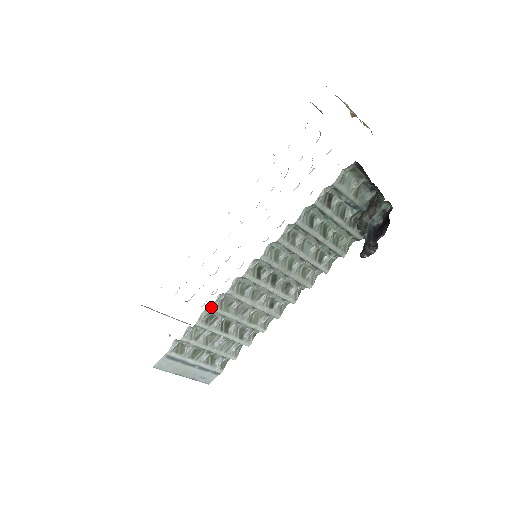
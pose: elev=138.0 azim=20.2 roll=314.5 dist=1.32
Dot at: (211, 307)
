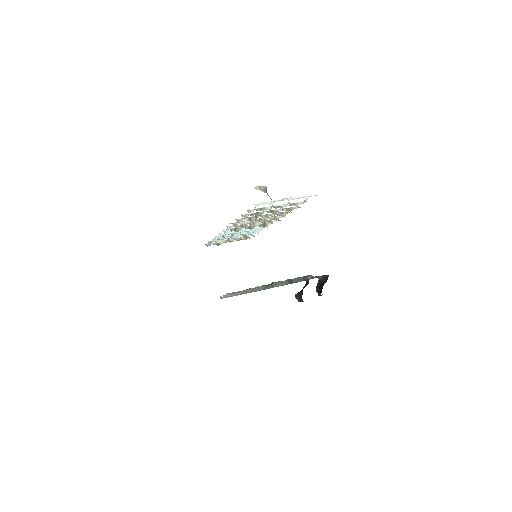
Dot at: occluded
